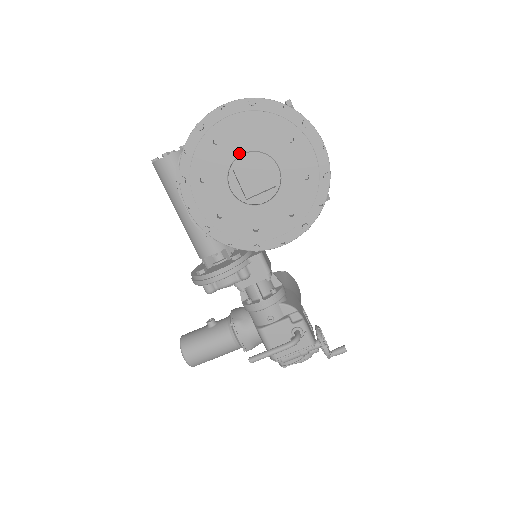
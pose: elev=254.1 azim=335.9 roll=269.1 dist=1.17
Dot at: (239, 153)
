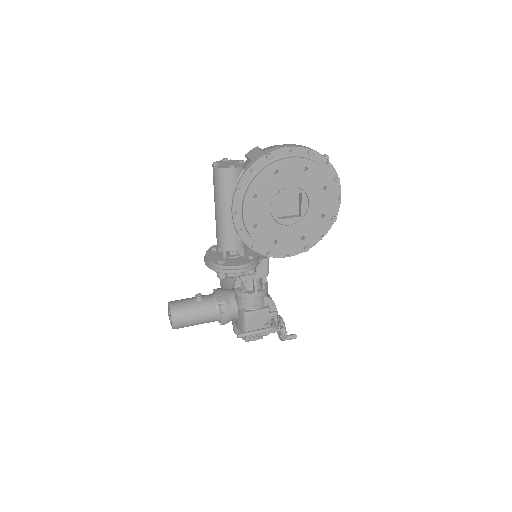
Dot at: (288, 185)
